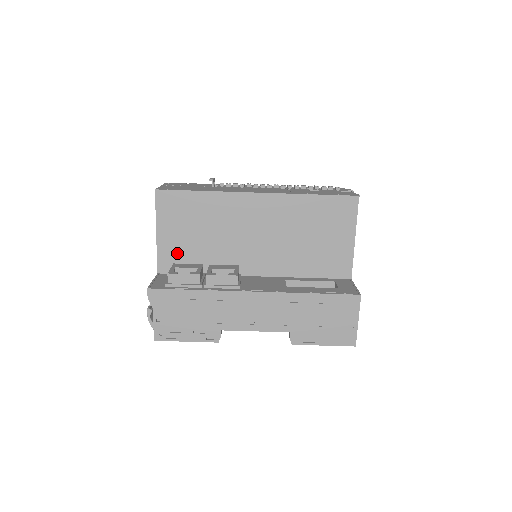
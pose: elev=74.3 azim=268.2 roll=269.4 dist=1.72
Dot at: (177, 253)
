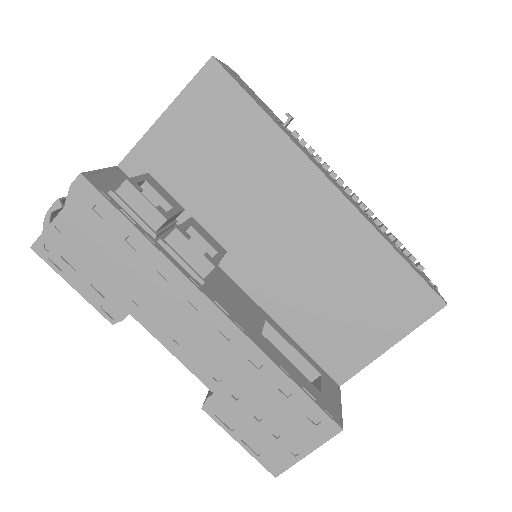
Dot at: (165, 164)
